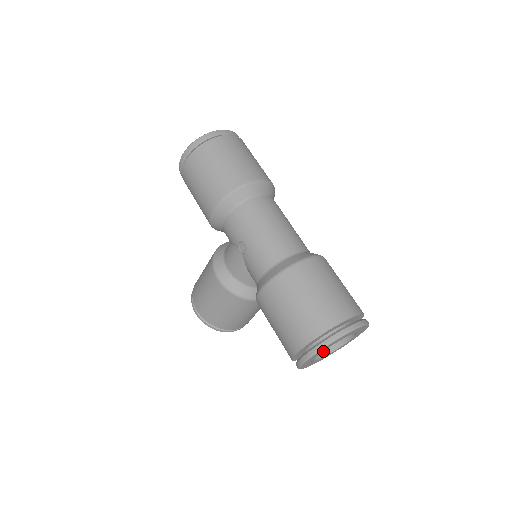
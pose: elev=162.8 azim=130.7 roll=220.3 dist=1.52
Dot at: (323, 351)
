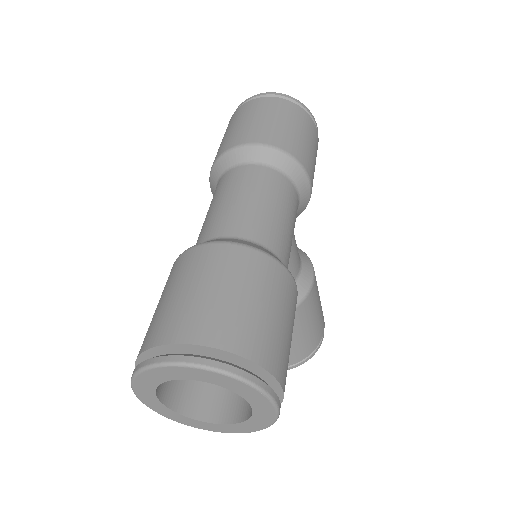
Dot at: (232, 414)
